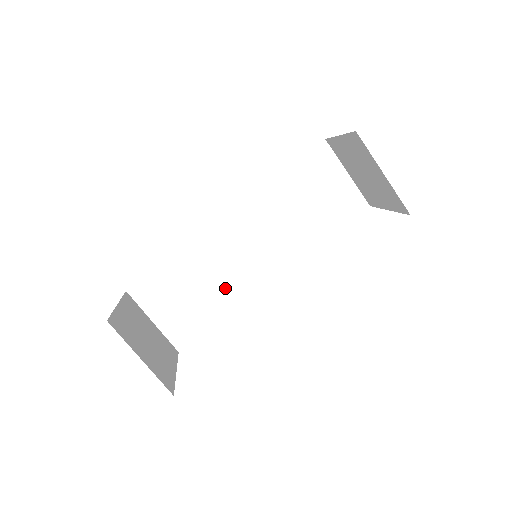
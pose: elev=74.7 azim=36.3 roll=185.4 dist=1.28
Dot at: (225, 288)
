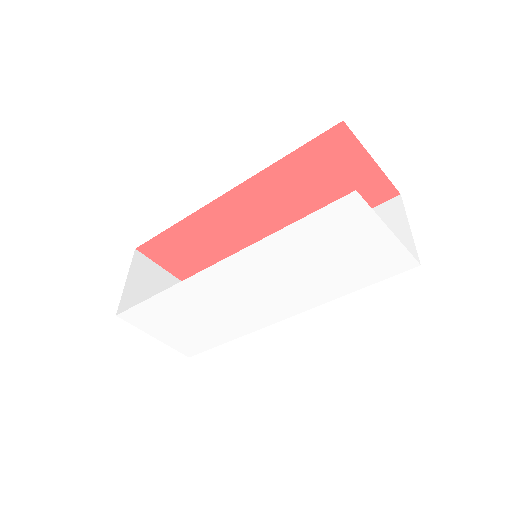
Dot at: occluded
